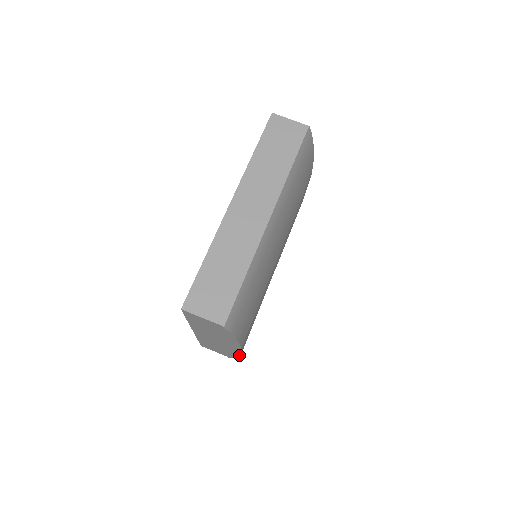
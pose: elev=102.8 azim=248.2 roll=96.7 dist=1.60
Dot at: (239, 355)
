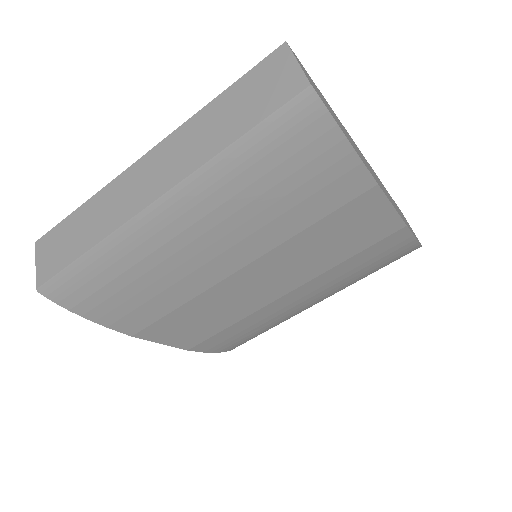
Dot at: (190, 349)
